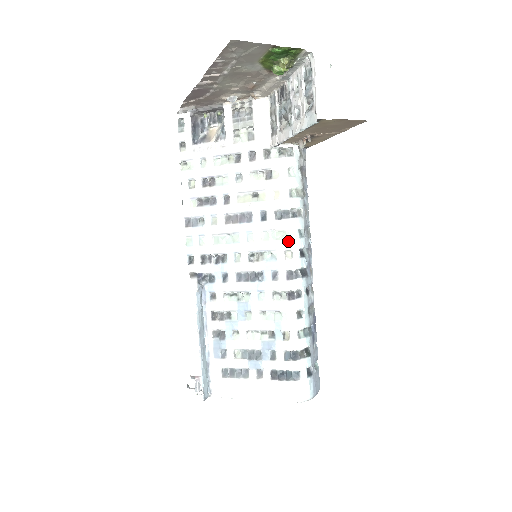
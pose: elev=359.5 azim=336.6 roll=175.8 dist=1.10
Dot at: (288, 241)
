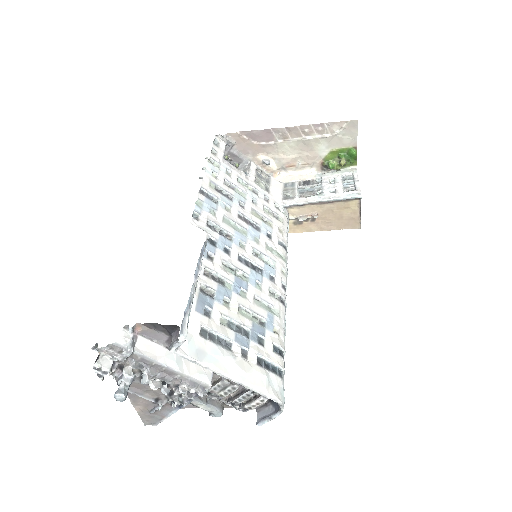
Dot at: (285, 263)
